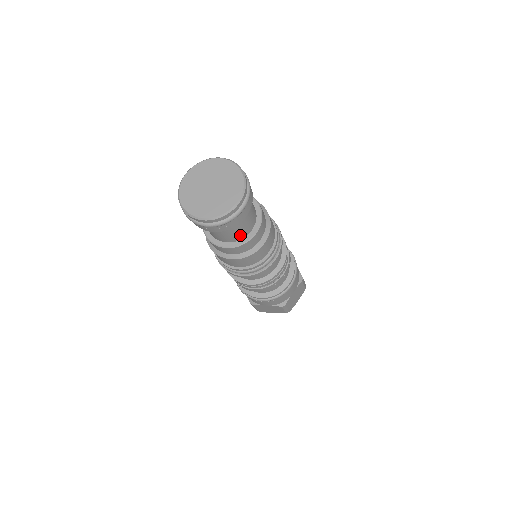
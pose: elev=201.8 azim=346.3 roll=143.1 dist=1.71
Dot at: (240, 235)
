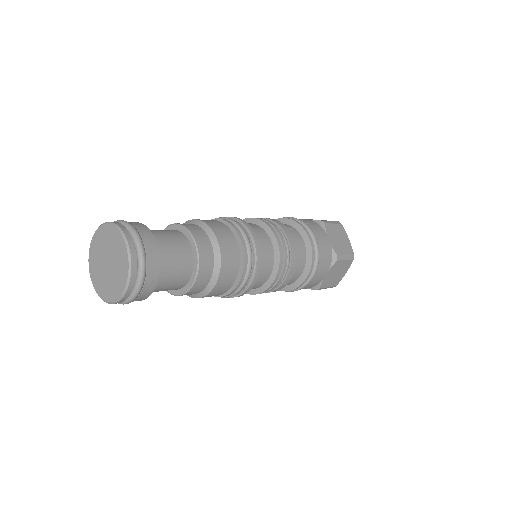
Dot at: (176, 287)
